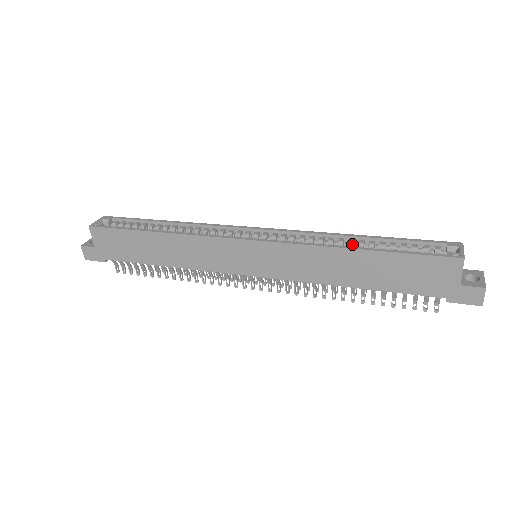
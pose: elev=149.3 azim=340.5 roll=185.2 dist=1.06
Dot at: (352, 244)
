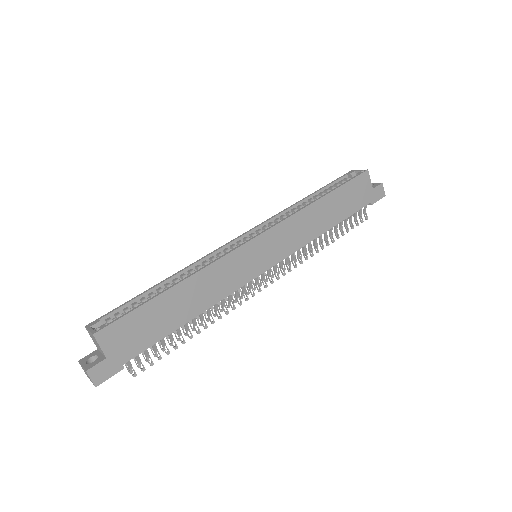
Dot at: (308, 203)
